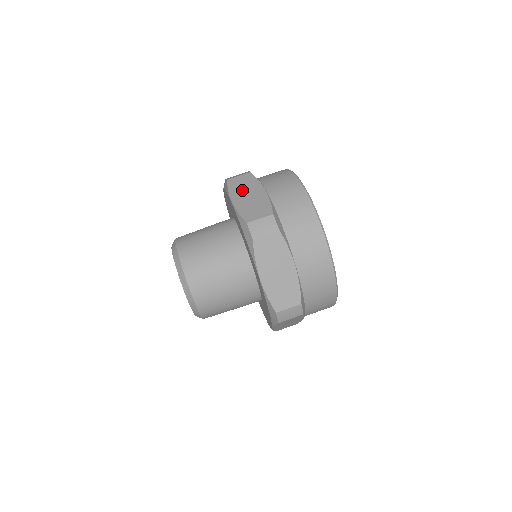
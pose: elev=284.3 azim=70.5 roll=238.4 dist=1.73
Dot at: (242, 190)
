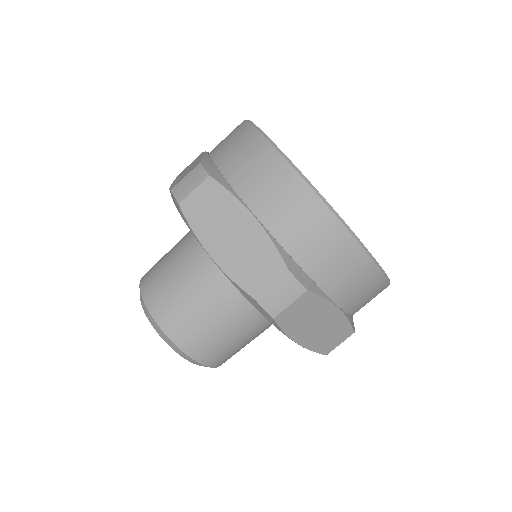
Dot at: (185, 170)
